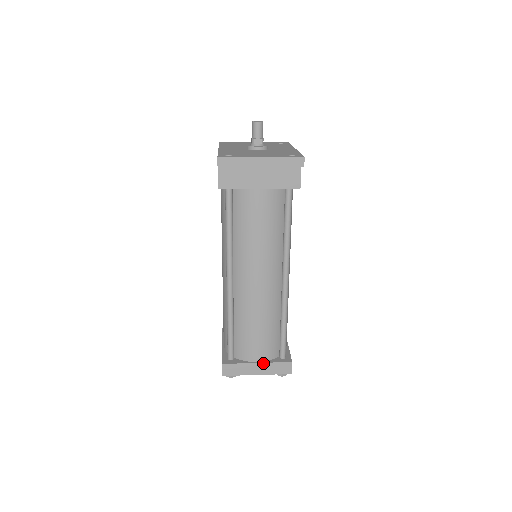
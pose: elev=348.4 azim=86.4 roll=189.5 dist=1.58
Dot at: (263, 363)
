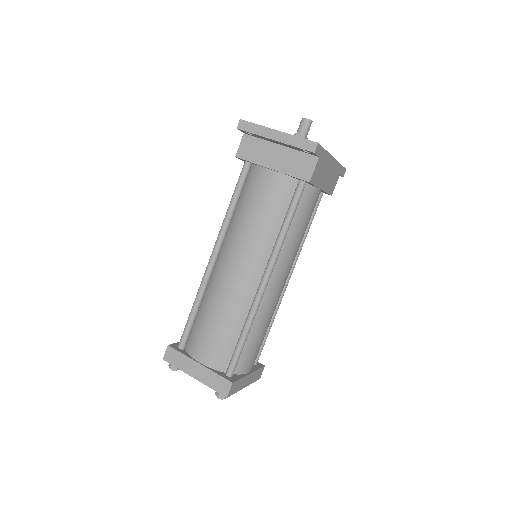
Dot at: (204, 367)
